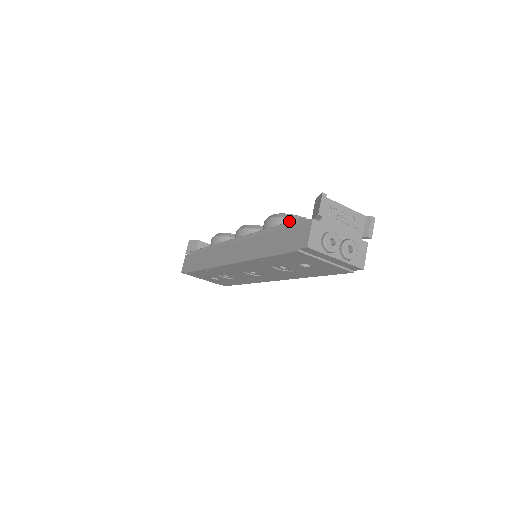
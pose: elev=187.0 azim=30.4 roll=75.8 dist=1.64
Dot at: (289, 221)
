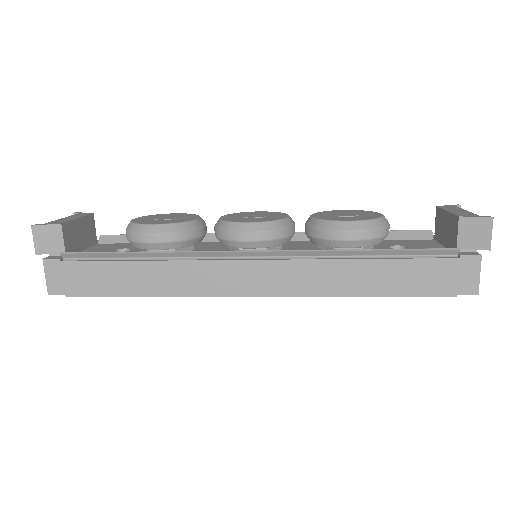
Dot at: (384, 232)
